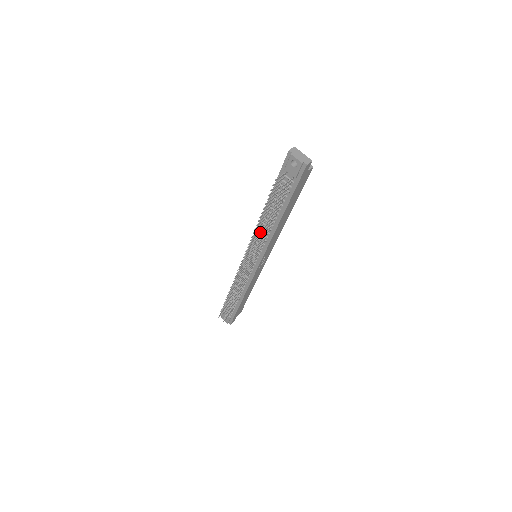
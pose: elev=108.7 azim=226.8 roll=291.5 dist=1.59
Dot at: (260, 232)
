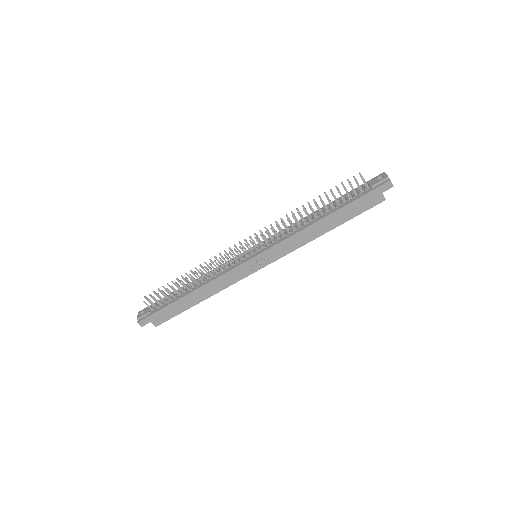
Dot at: (290, 229)
